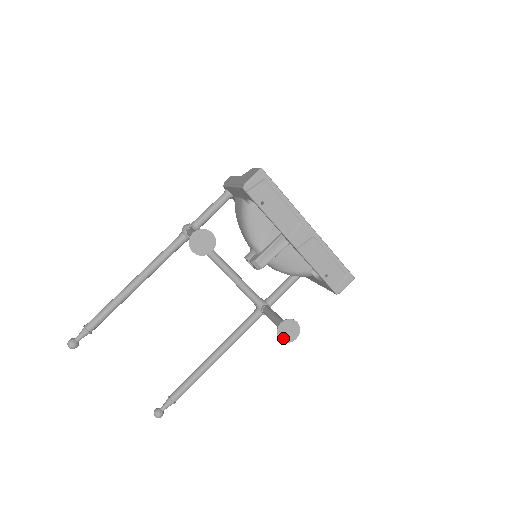
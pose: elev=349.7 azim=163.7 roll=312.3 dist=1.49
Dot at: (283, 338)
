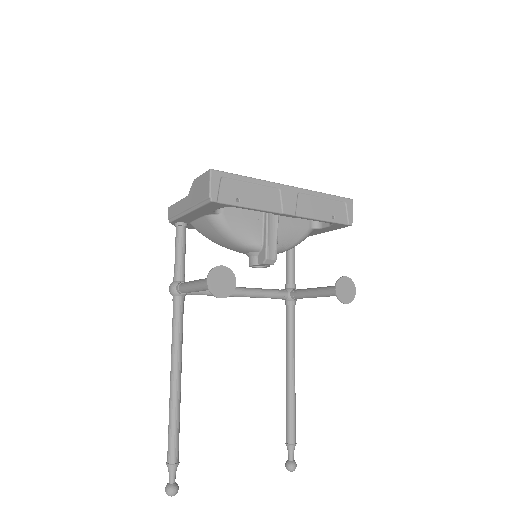
Dot at: (347, 300)
